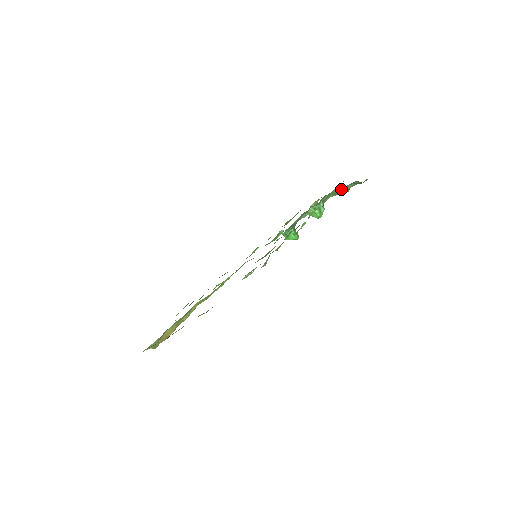
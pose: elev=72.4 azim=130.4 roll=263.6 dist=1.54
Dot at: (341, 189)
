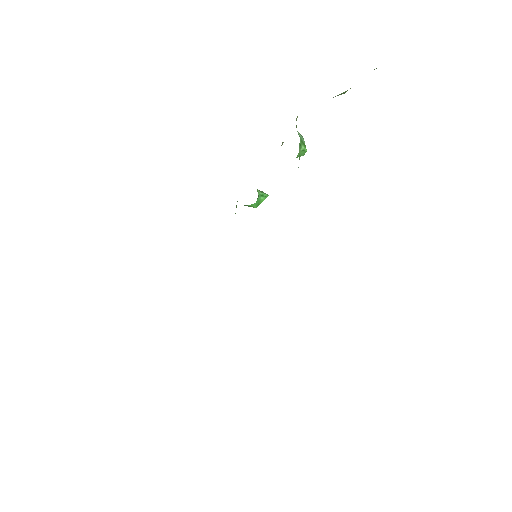
Dot at: (333, 97)
